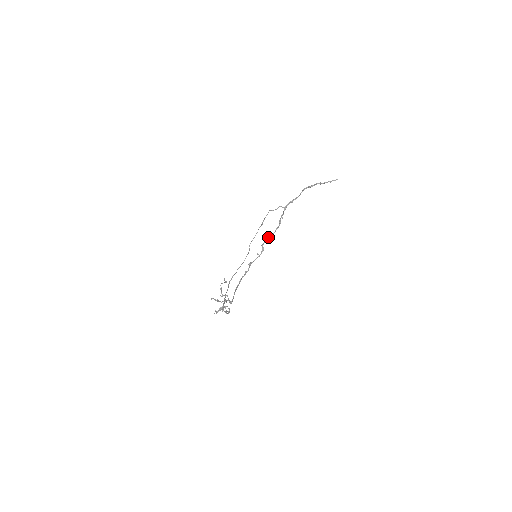
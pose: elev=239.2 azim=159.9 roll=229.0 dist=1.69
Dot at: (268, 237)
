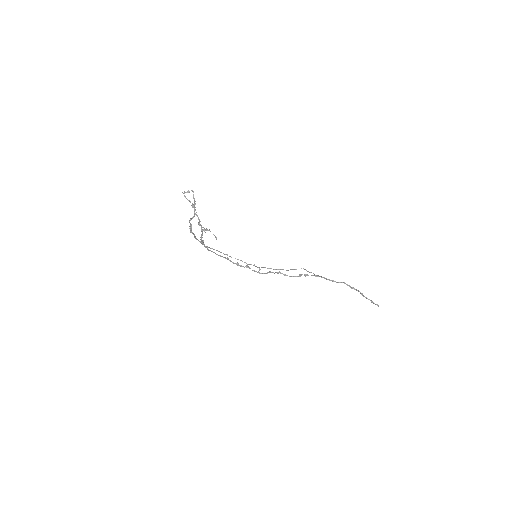
Dot at: (281, 273)
